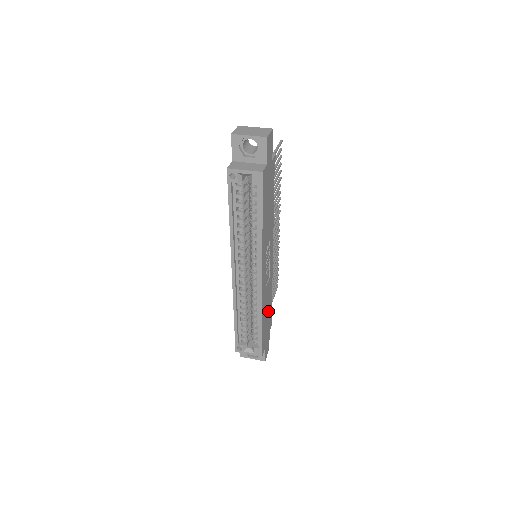
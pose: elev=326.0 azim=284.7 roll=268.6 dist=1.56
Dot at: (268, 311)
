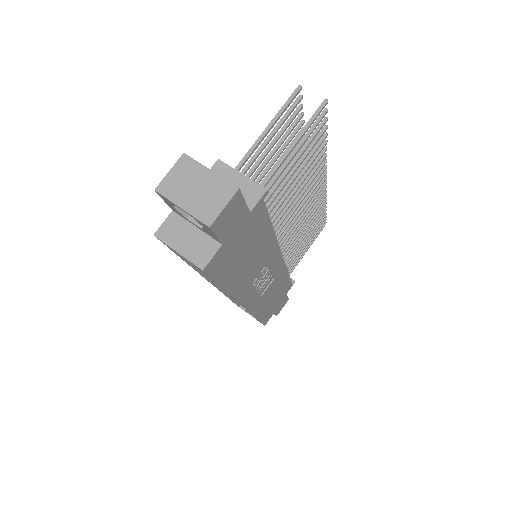
Dot at: (278, 292)
